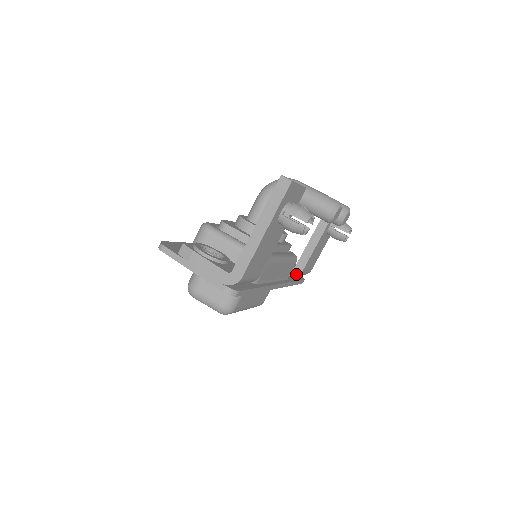
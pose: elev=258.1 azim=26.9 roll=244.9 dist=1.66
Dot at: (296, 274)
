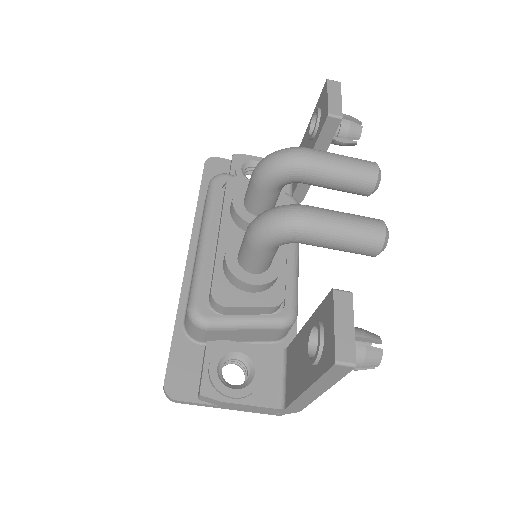
Dot at: occluded
